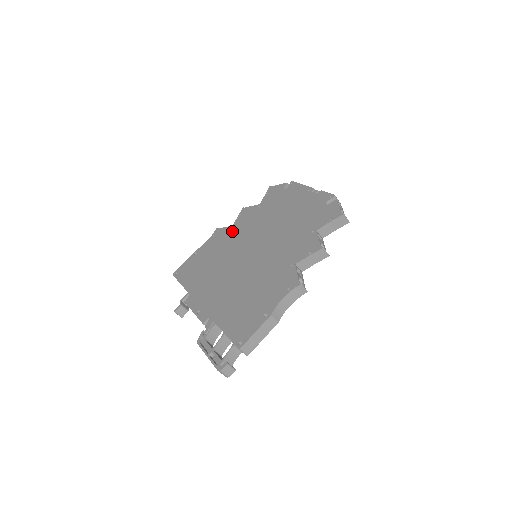
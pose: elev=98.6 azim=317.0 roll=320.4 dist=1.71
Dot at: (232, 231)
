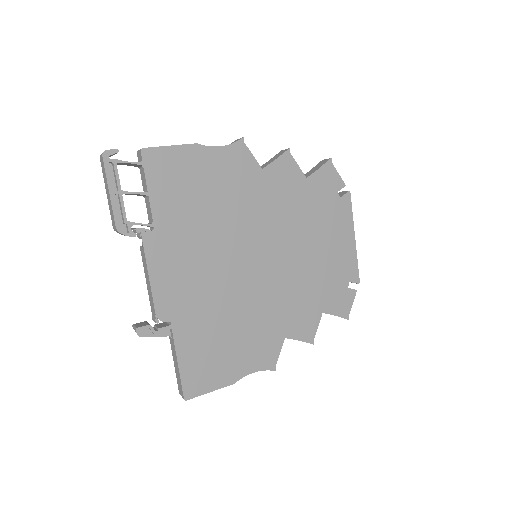
Dot at: occluded
